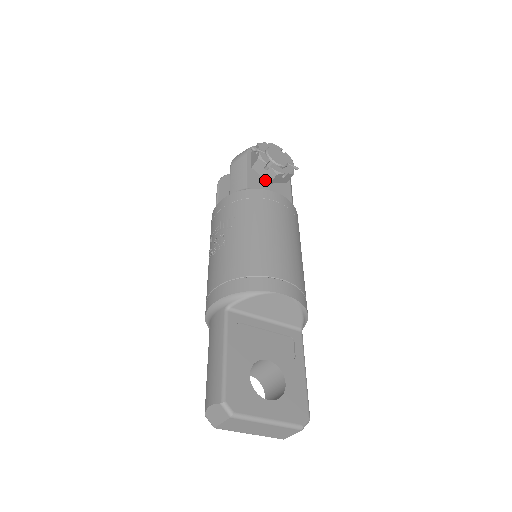
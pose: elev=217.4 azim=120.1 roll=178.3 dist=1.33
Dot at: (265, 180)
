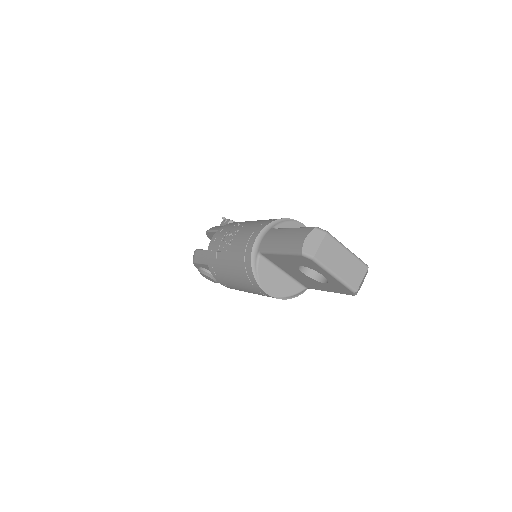
Dot at: occluded
